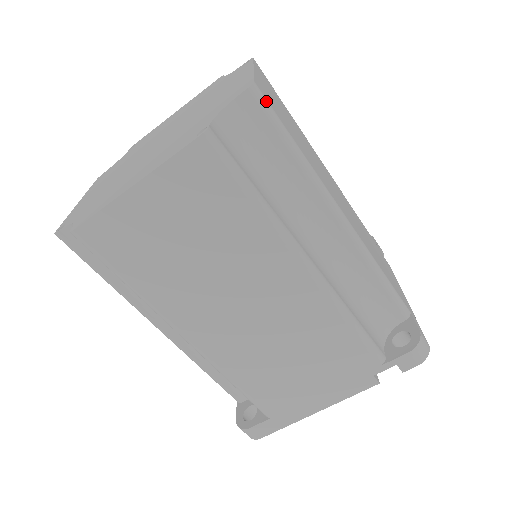
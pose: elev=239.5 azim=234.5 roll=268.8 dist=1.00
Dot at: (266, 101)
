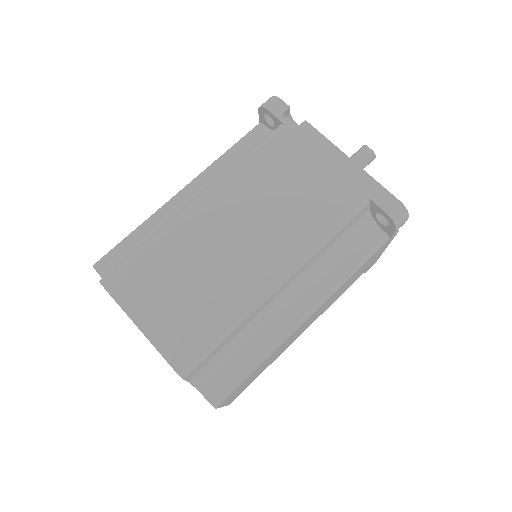
Dot at: (192, 364)
